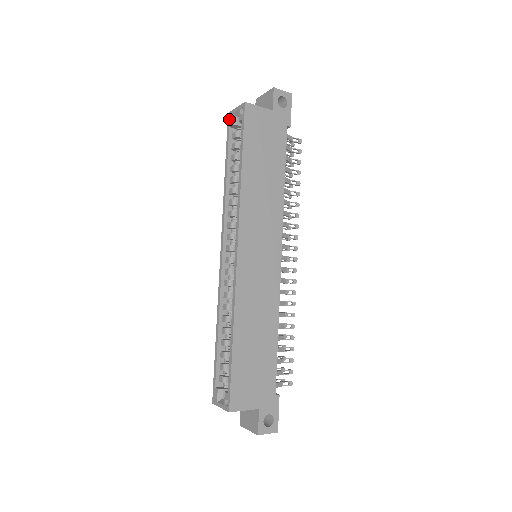
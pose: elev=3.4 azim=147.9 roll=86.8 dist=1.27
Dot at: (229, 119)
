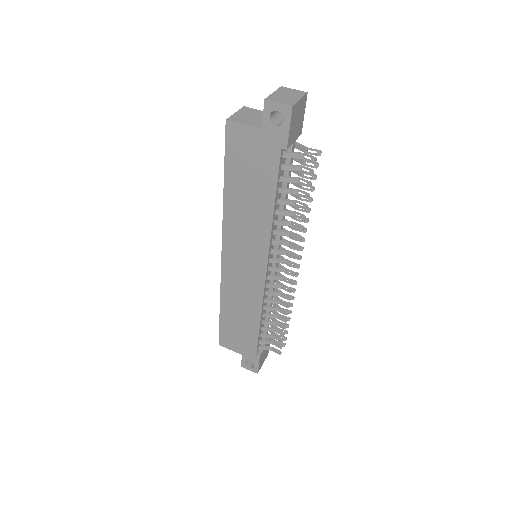
Dot at: occluded
